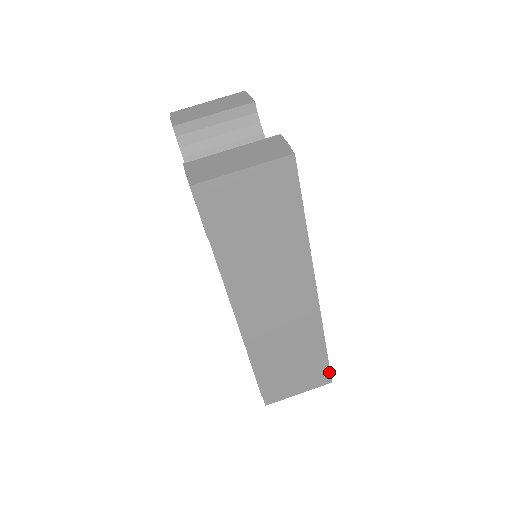
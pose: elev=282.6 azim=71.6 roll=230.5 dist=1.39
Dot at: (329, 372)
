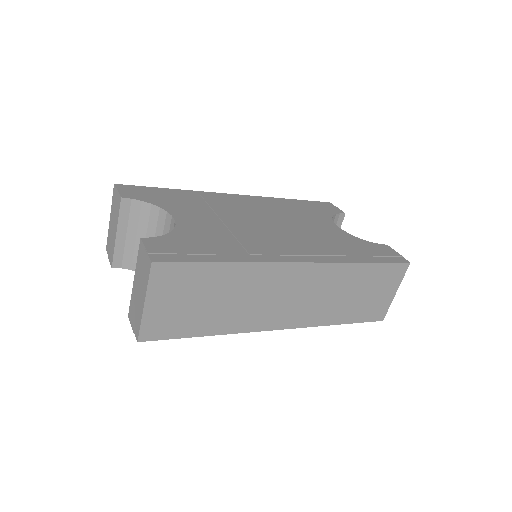
Dot at: (397, 264)
